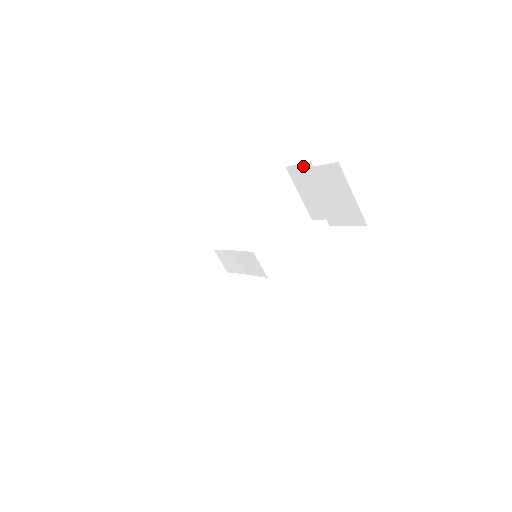
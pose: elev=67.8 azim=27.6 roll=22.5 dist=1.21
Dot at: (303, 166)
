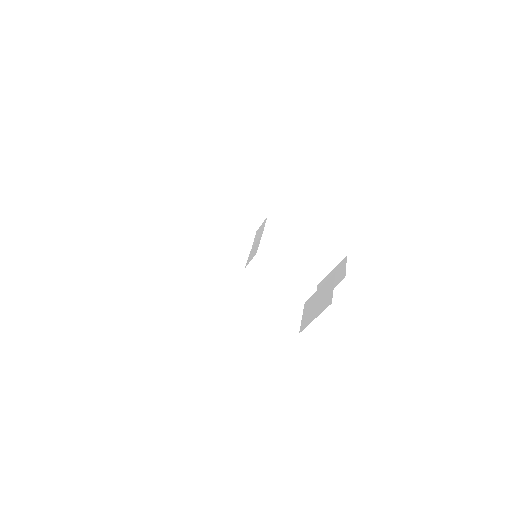
Dot at: (345, 271)
